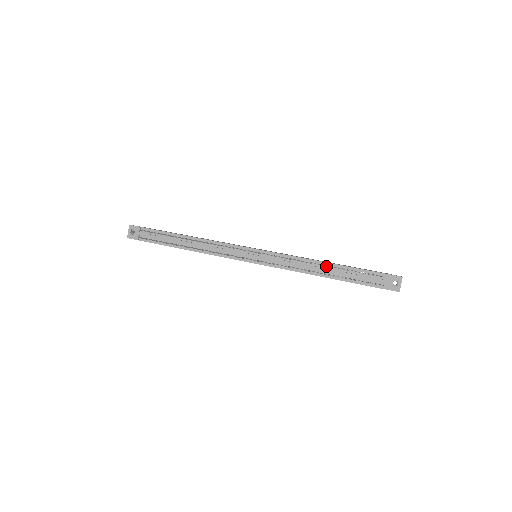
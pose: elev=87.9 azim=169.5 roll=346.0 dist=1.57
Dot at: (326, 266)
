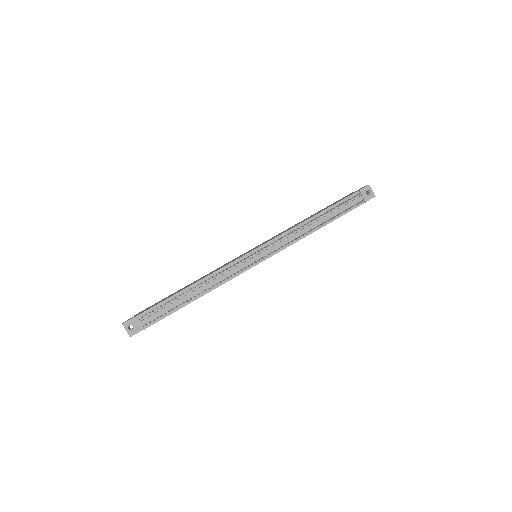
Dot at: (319, 217)
